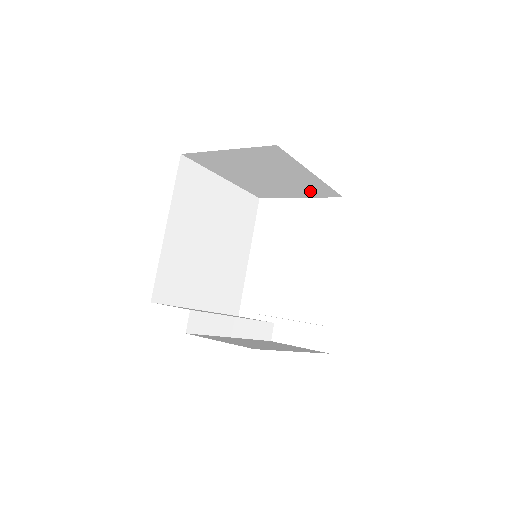
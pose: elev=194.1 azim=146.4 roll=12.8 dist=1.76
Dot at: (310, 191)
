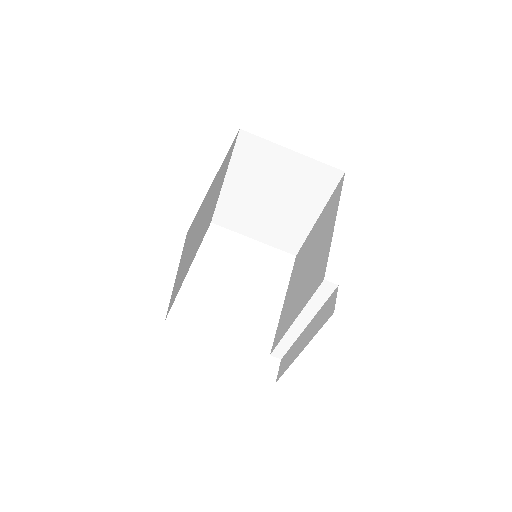
Dot at: (279, 236)
